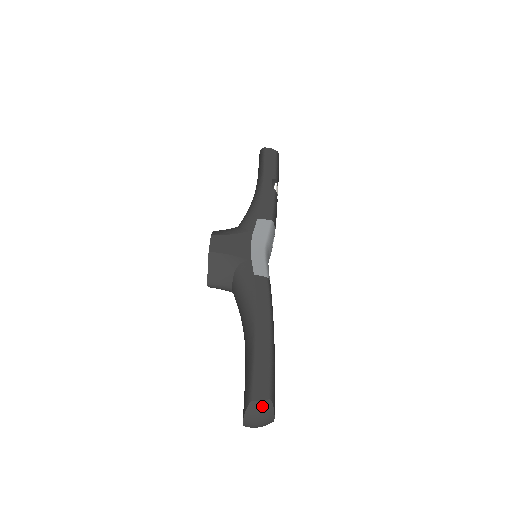
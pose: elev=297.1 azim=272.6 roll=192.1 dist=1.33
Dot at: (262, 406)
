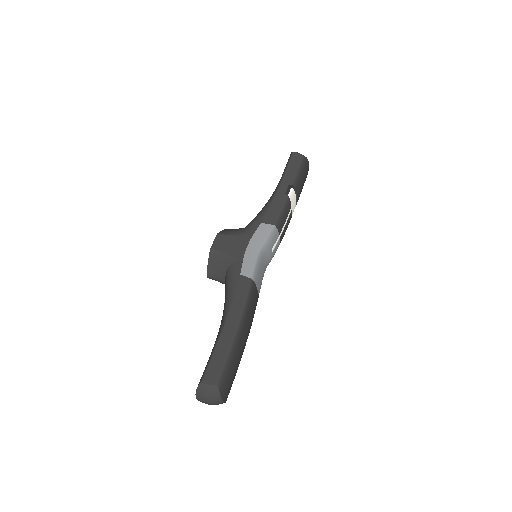
Dot at: (209, 389)
